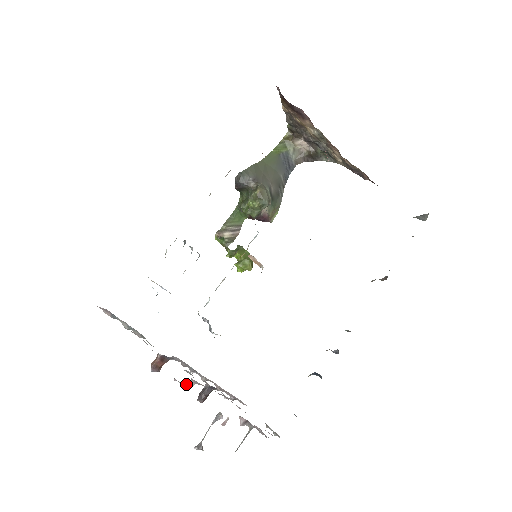
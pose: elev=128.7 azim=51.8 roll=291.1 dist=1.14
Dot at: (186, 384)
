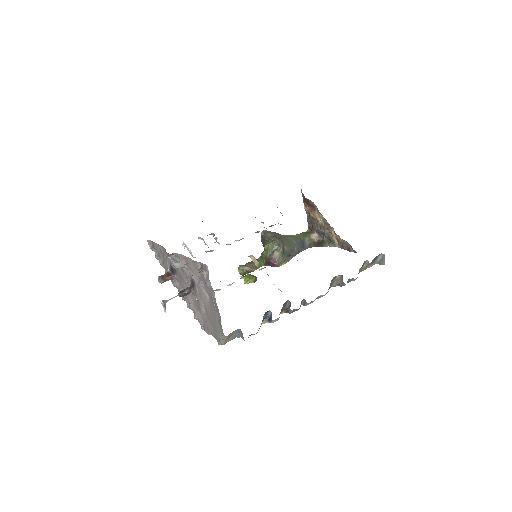
Dot at: (175, 264)
